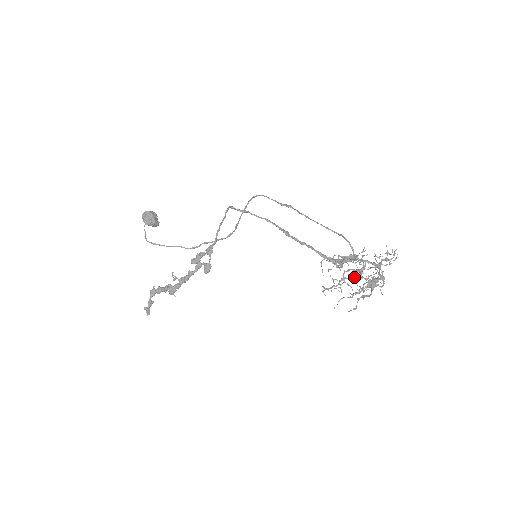
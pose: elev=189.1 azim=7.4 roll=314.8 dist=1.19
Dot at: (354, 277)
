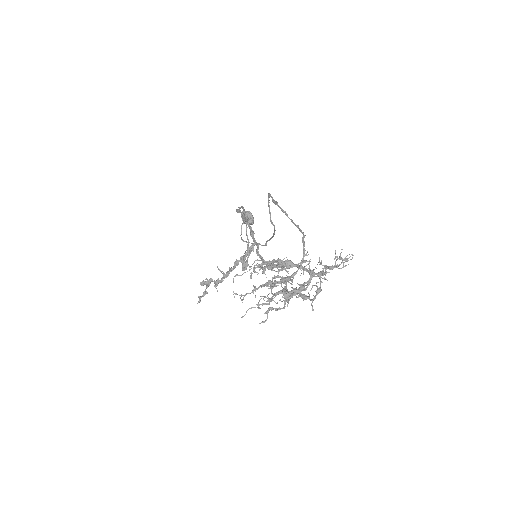
Dot at: occluded
